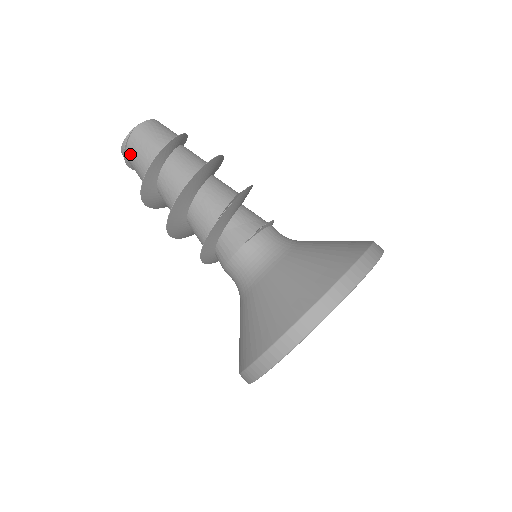
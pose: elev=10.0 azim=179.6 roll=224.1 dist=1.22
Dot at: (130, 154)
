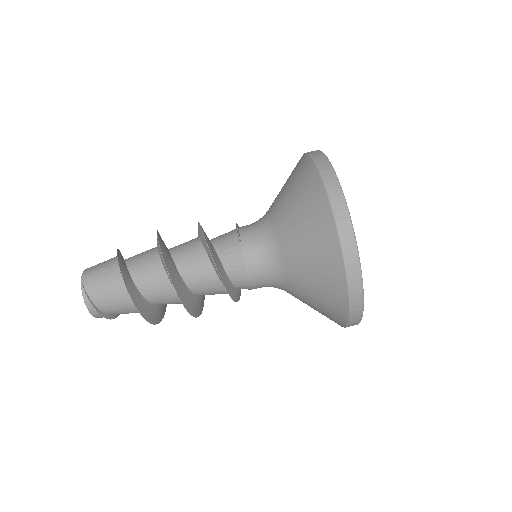
Dot at: (97, 298)
